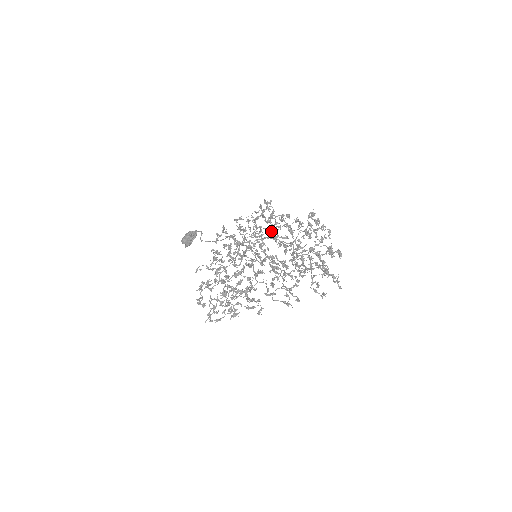
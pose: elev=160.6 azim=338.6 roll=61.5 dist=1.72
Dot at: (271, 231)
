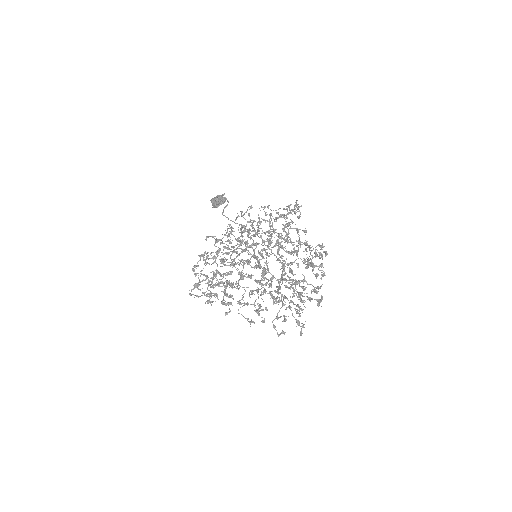
Dot at: (282, 238)
